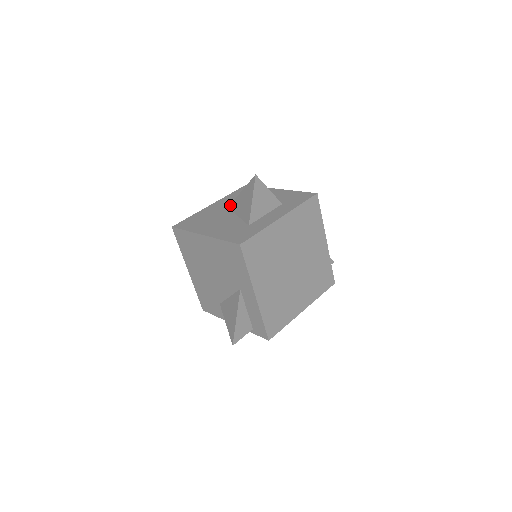
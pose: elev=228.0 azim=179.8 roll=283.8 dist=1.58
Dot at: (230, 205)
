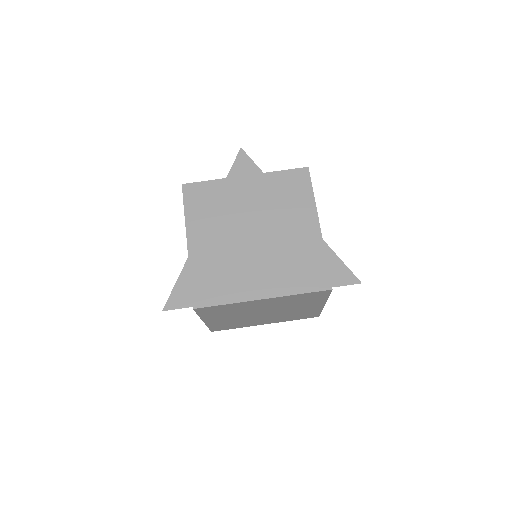
Dot at: occluded
